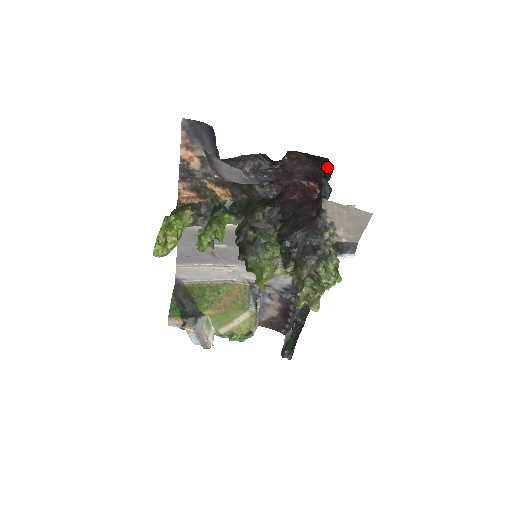
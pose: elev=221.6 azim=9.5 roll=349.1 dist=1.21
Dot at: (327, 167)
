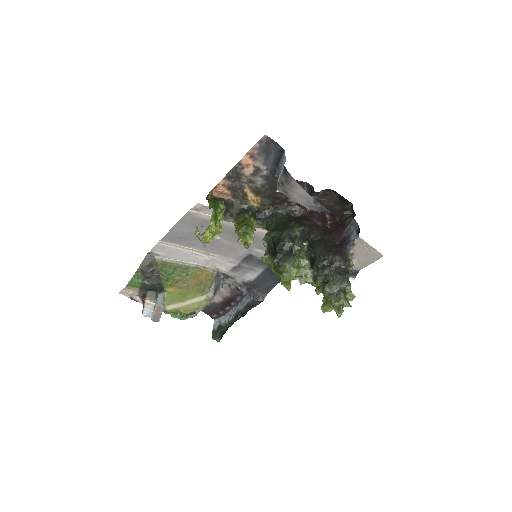
Dot at: (348, 209)
